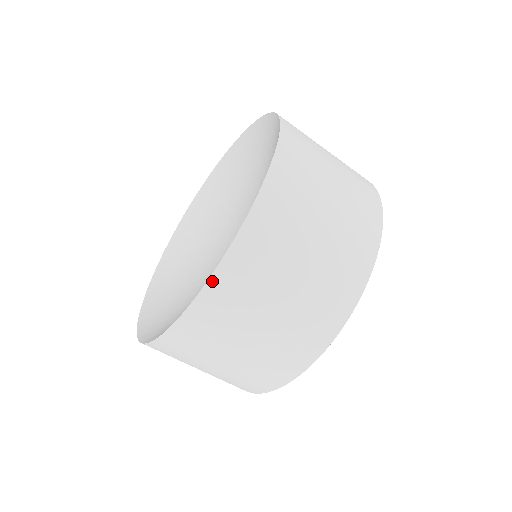
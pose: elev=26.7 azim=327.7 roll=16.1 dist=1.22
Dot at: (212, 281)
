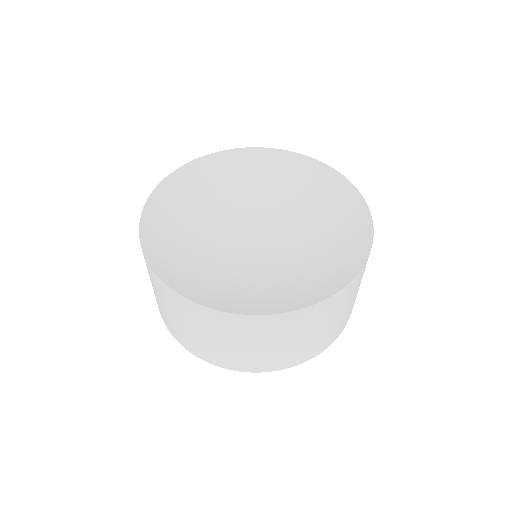
Dot at: (341, 291)
